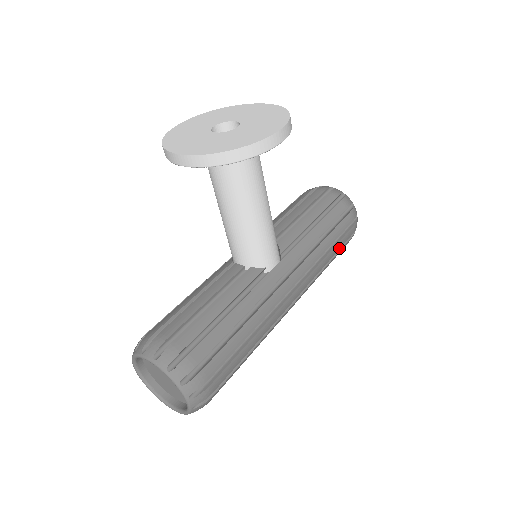
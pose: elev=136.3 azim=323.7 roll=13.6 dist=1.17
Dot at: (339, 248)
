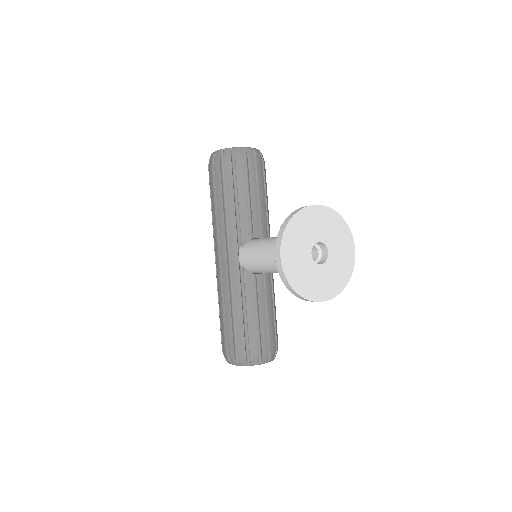
Dot at: occluded
